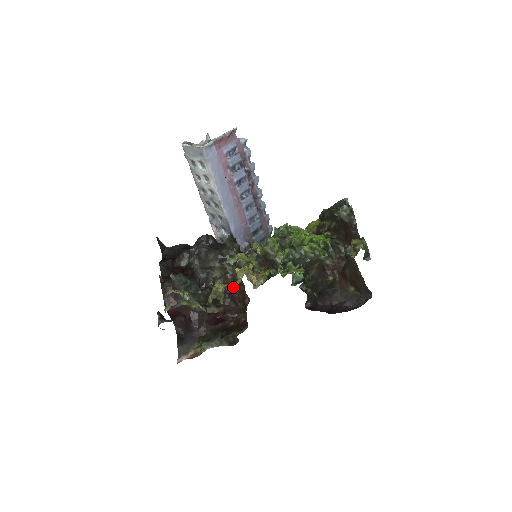
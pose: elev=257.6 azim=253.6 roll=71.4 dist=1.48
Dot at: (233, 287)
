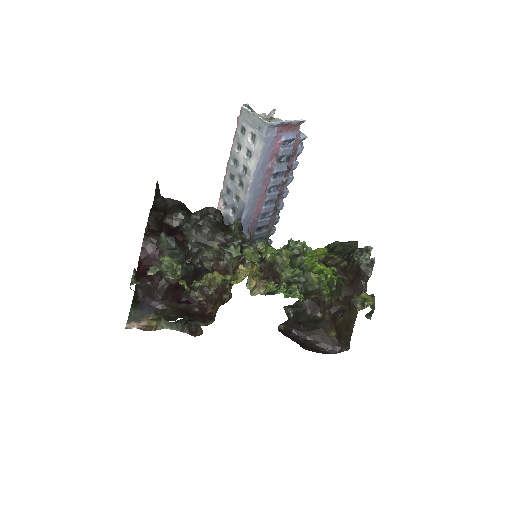
Dot at: occluded
